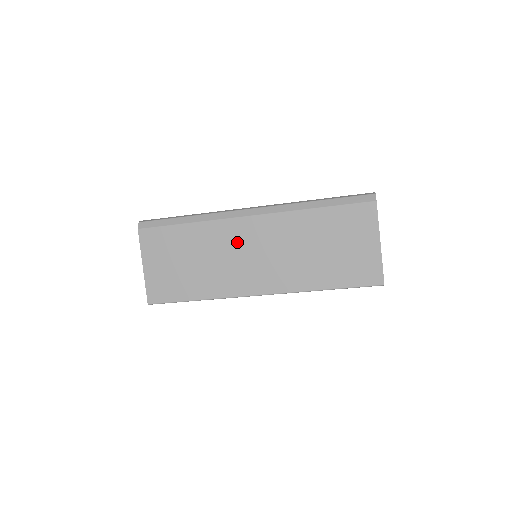
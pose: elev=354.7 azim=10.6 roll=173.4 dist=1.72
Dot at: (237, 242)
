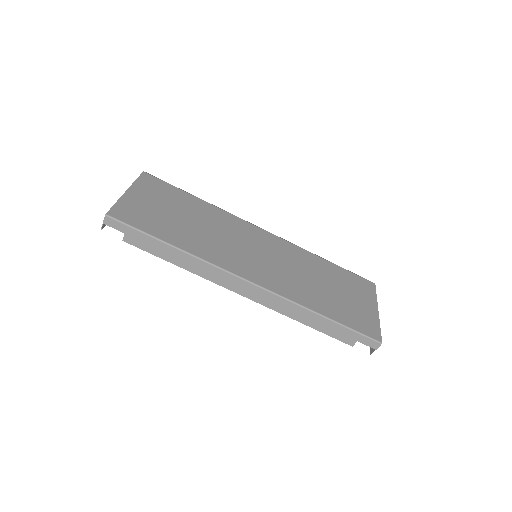
Dot at: (243, 235)
